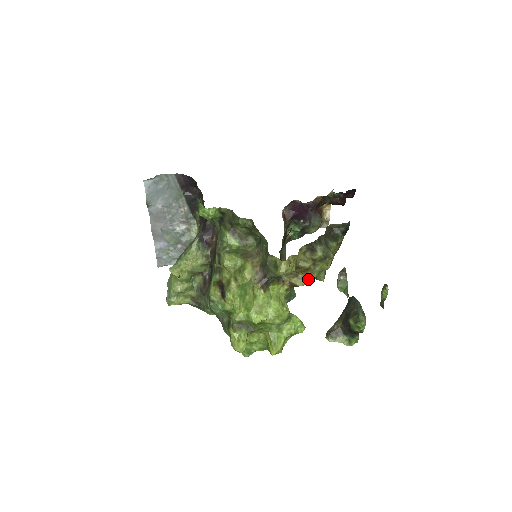
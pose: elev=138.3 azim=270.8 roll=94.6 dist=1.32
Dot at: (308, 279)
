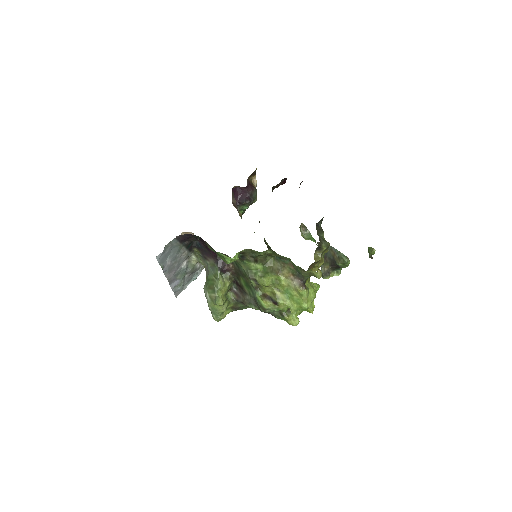
Dot at: (321, 264)
